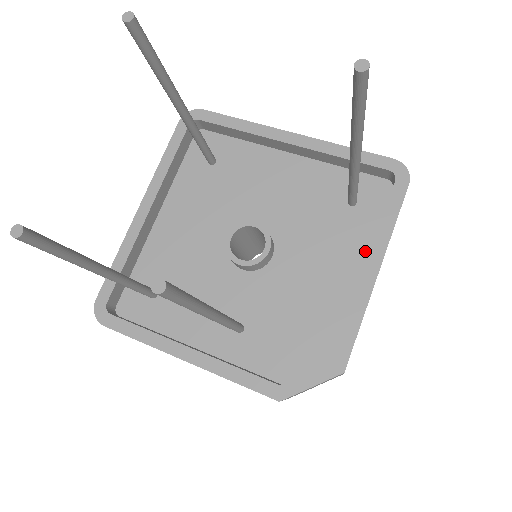
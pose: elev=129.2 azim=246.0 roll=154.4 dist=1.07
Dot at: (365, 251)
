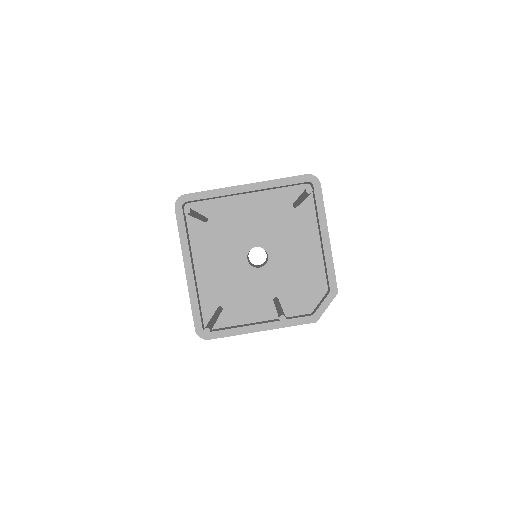
Dot at: (315, 228)
